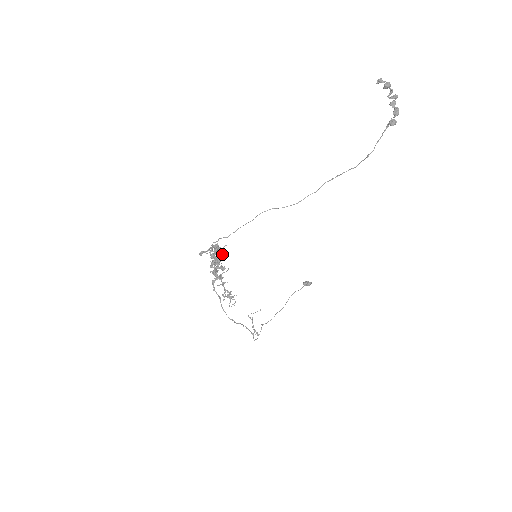
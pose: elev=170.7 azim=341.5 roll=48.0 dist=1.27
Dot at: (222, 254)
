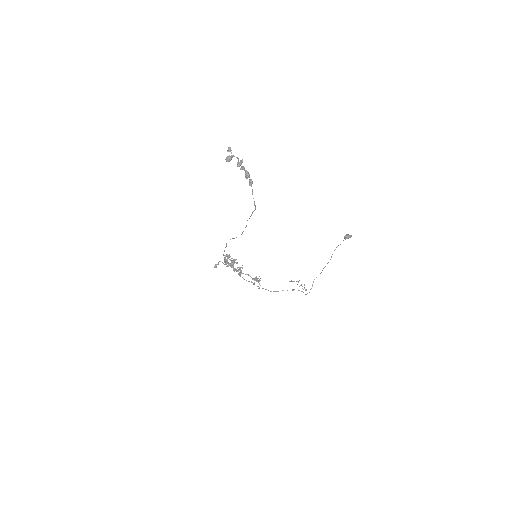
Dot at: (234, 259)
